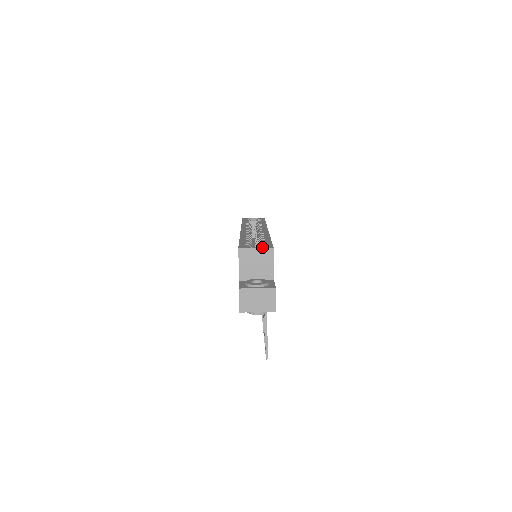
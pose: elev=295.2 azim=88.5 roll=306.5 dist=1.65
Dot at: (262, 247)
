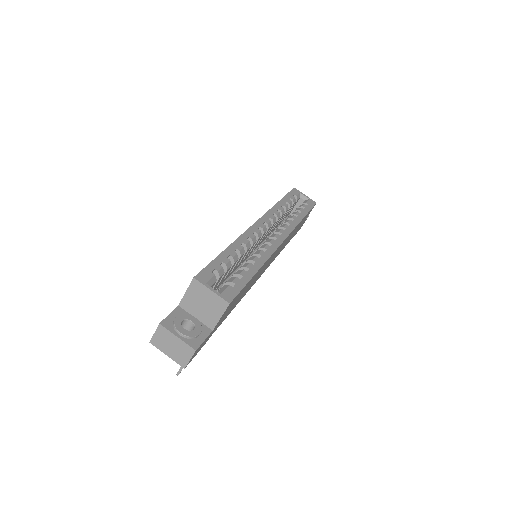
Dot at: (219, 293)
